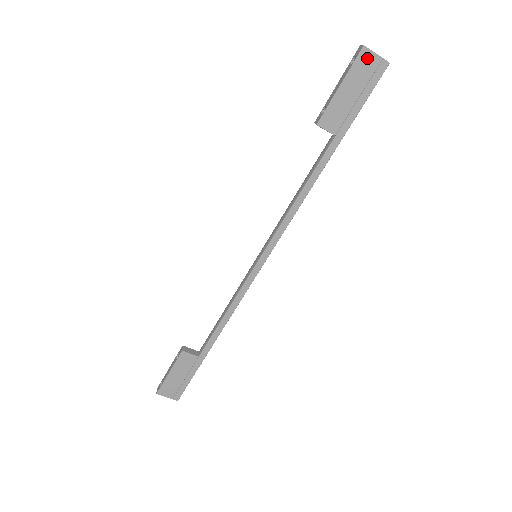
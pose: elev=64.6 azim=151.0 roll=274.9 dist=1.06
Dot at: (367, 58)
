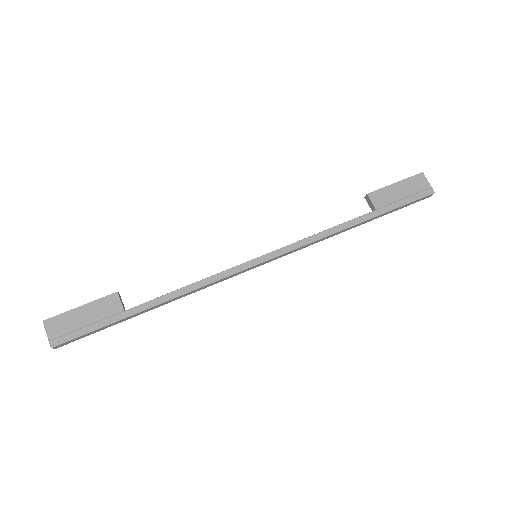
Dot at: (422, 180)
